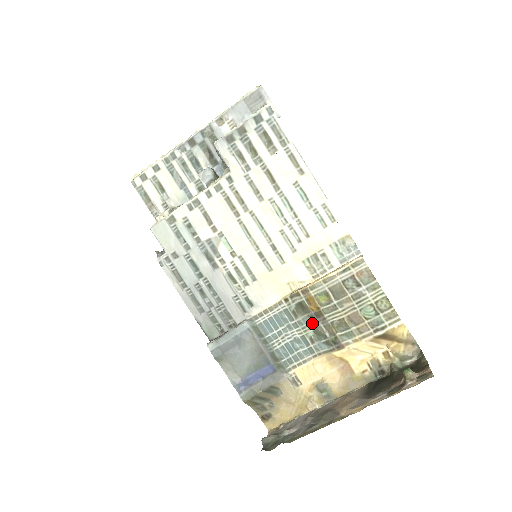
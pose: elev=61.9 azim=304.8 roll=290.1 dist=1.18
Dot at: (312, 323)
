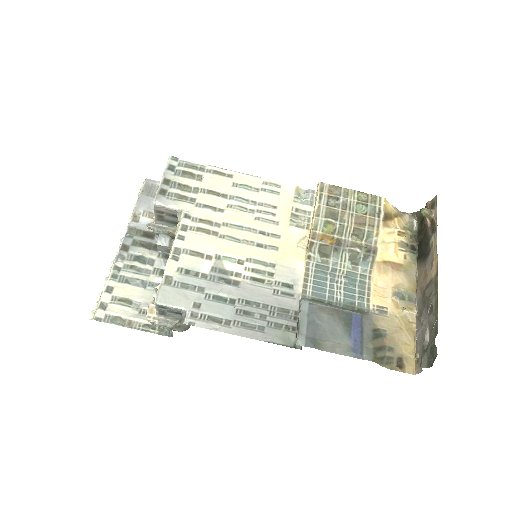
Dot at: (341, 254)
